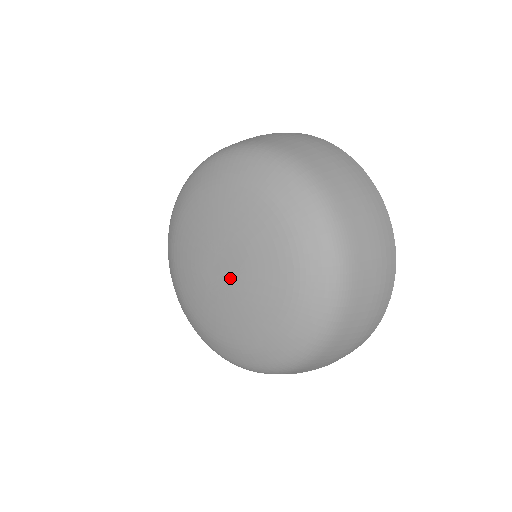
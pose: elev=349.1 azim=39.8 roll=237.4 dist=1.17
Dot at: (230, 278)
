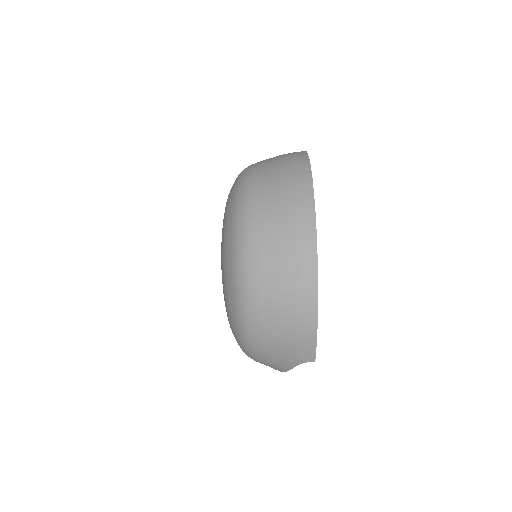
Dot at: occluded
